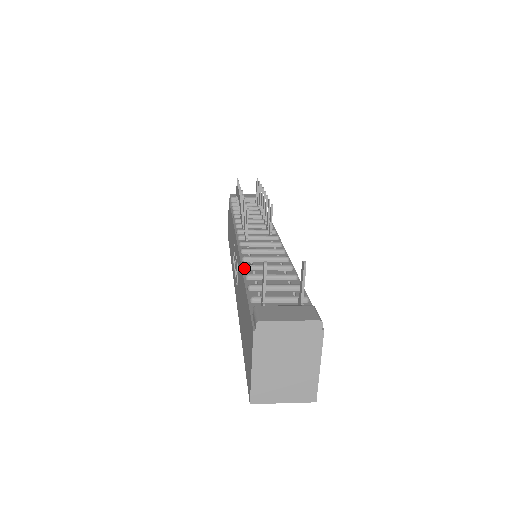
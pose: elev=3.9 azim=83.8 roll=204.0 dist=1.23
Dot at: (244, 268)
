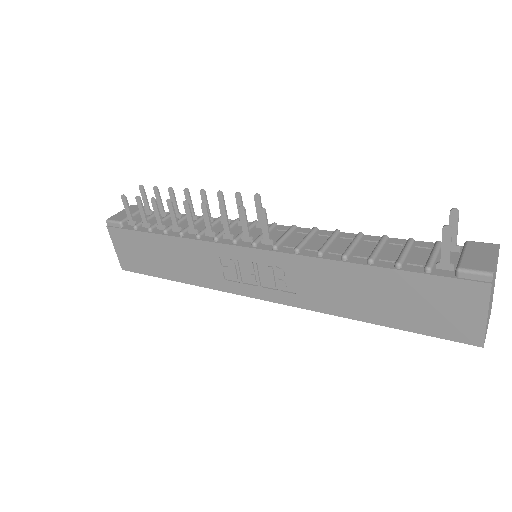
Dot at: (345, 259)
